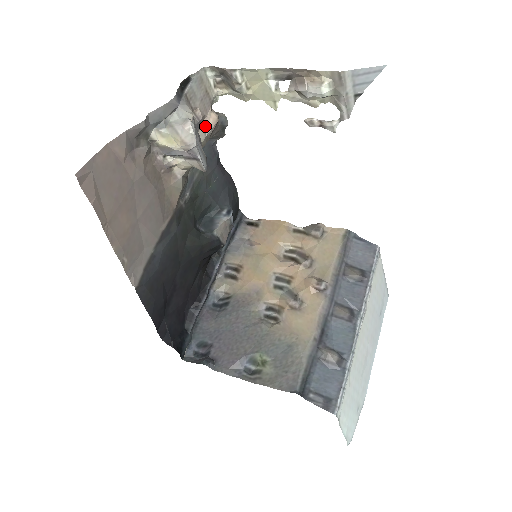
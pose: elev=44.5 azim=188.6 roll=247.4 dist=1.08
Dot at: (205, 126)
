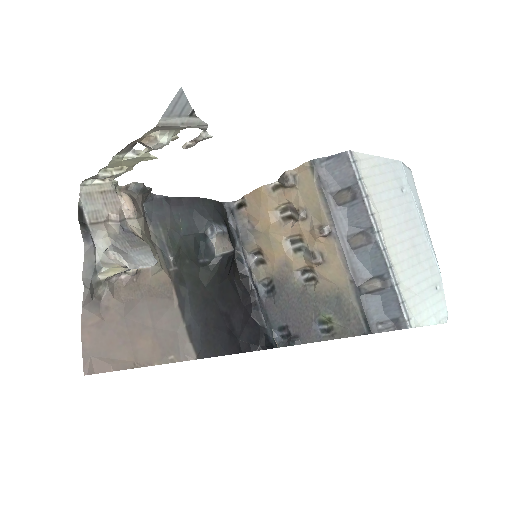
Dot at: (128, 214)
